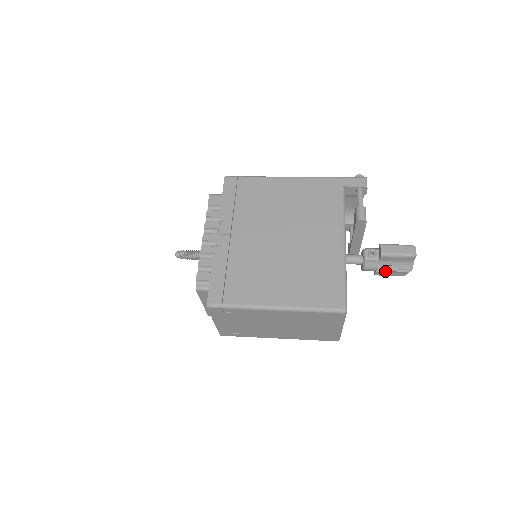
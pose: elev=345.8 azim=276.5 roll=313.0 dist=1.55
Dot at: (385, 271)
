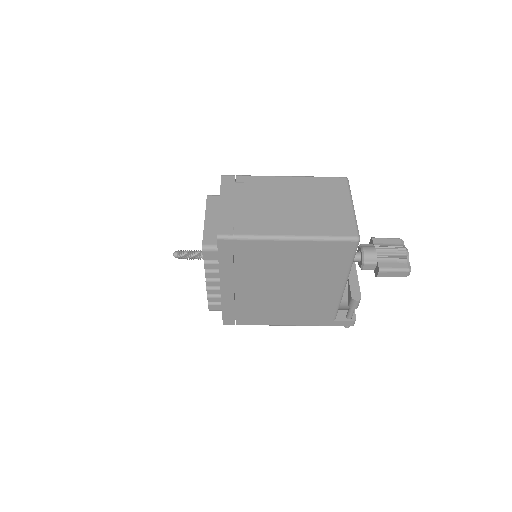
Dot at: (384, 254)
